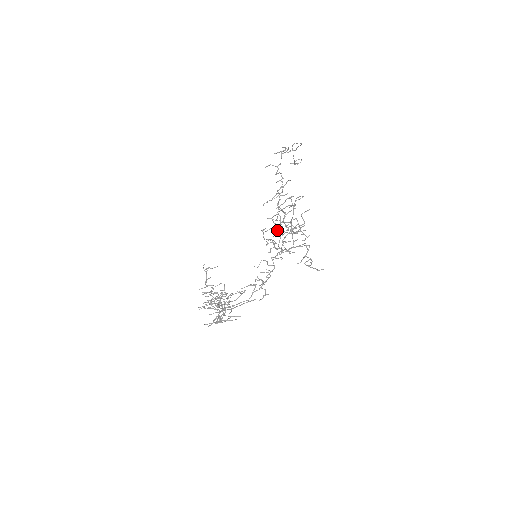
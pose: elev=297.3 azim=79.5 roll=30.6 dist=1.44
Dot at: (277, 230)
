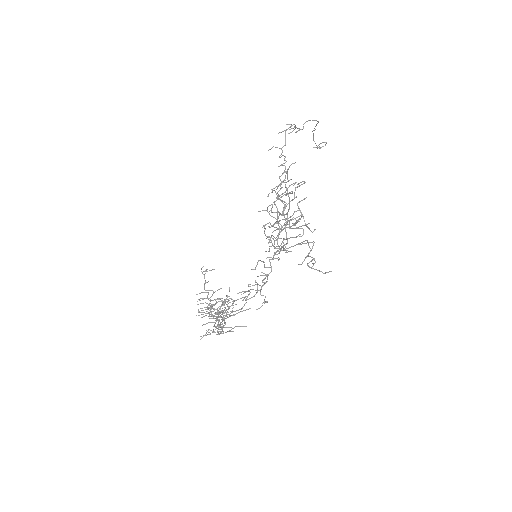
Dot at: (273, 224)
